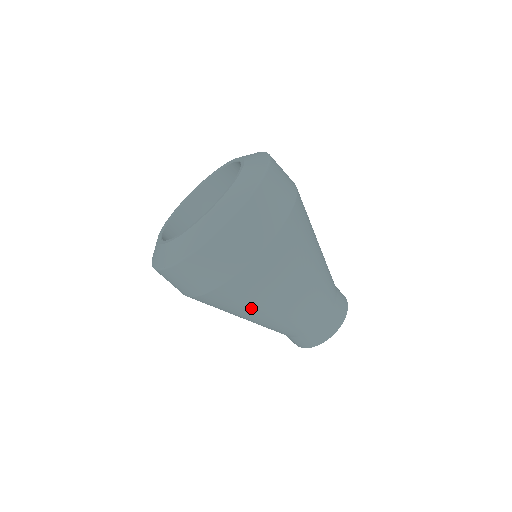
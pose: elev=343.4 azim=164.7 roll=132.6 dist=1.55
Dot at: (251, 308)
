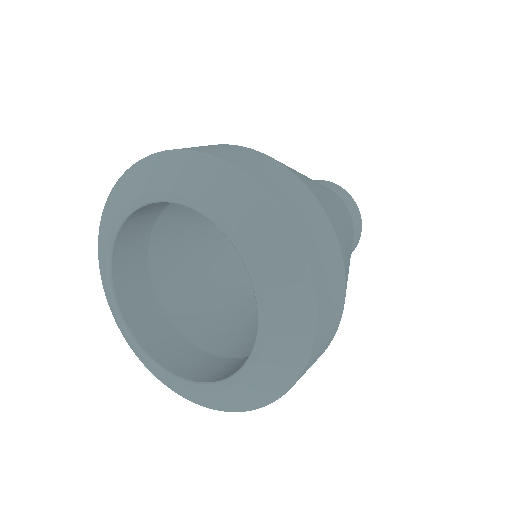
Dot at: occluded
